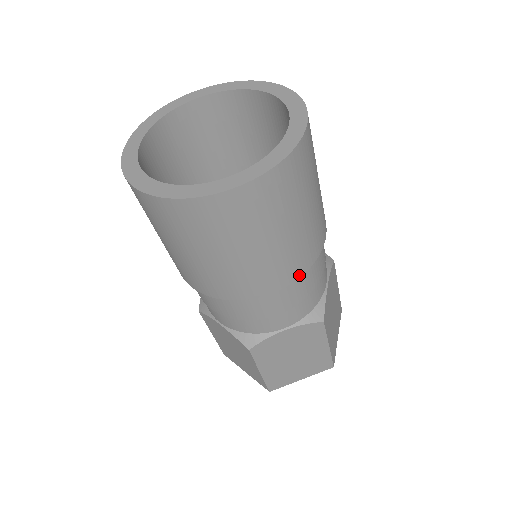
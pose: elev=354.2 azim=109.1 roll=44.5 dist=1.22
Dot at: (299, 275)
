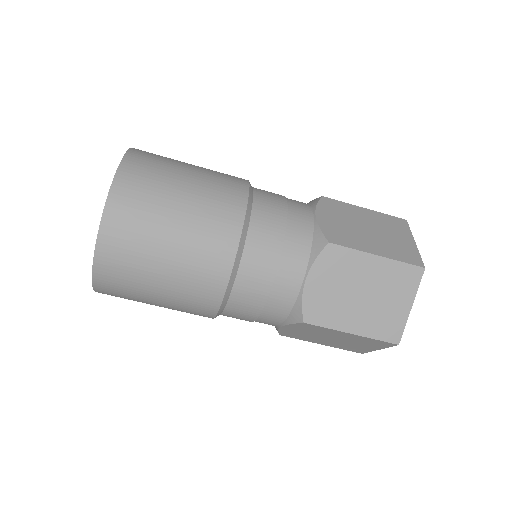
Dot at: (238, 232)
